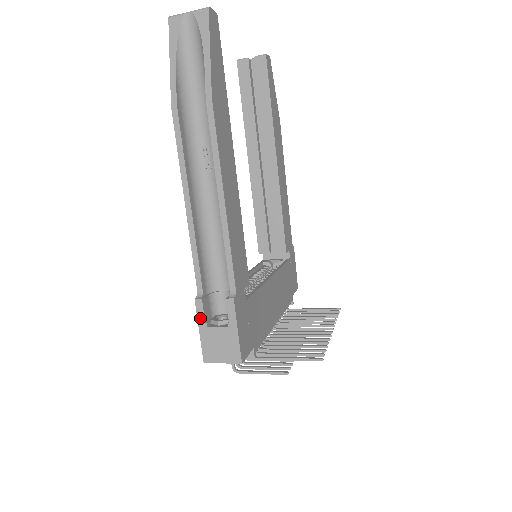
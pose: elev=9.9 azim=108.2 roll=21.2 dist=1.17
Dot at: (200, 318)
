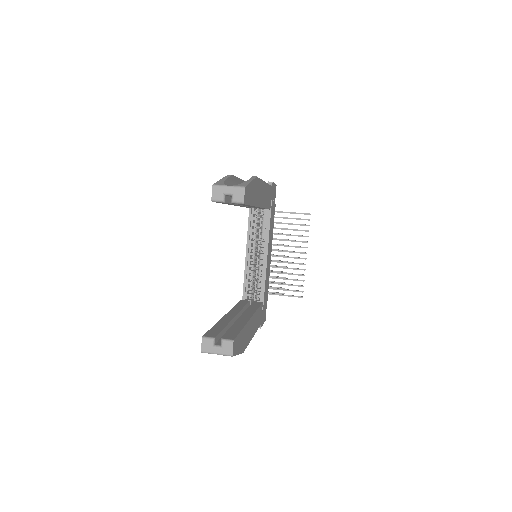
Dot at: occluded
